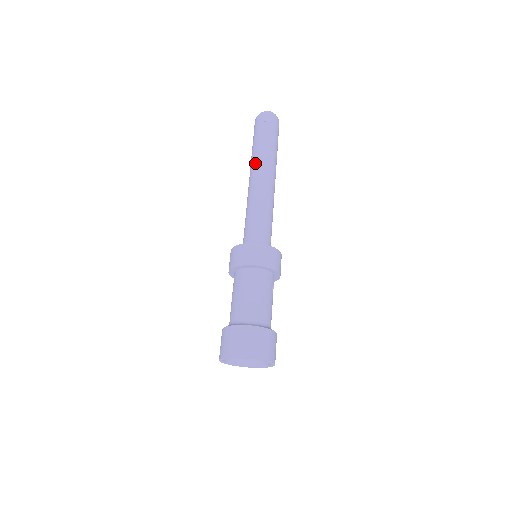
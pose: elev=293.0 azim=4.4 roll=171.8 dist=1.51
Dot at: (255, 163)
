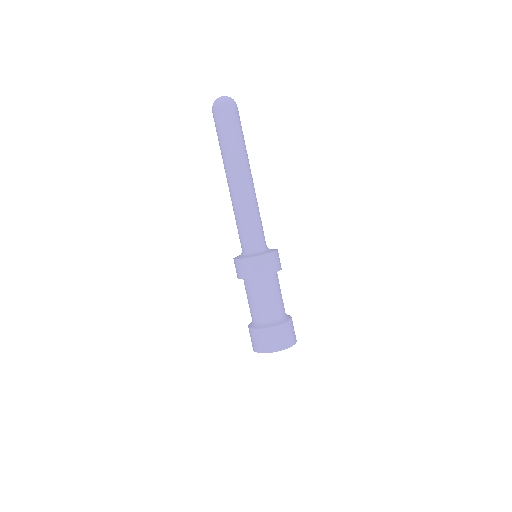
Dot at: (241, 164)
